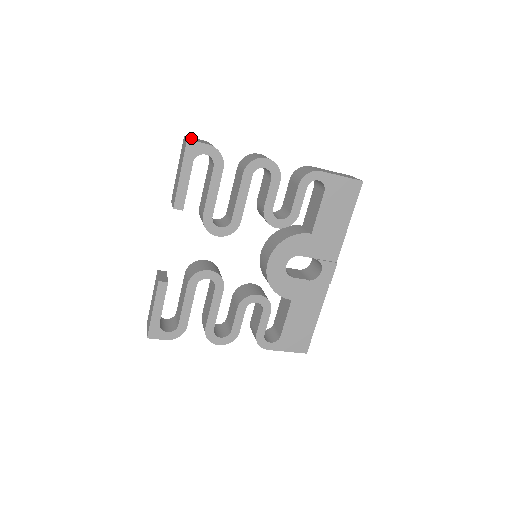
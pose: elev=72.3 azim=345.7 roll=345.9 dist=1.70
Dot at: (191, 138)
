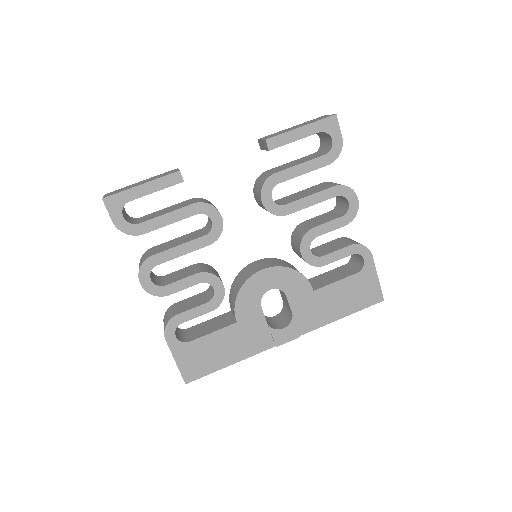
Dot at: occluded
